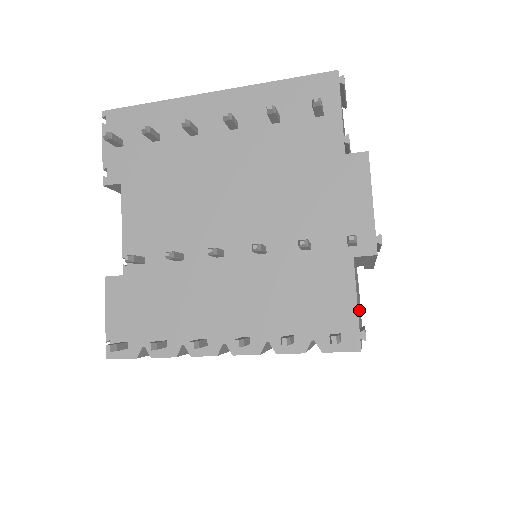
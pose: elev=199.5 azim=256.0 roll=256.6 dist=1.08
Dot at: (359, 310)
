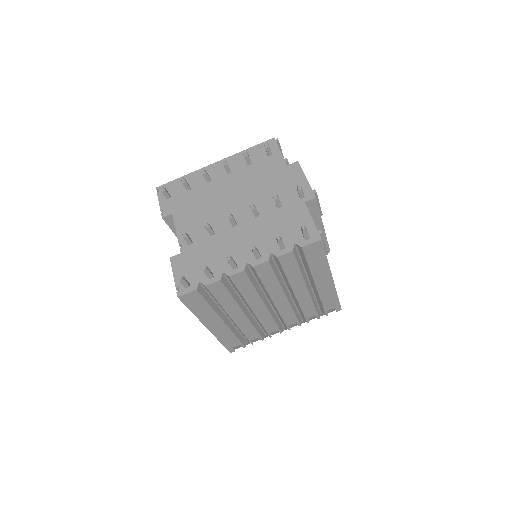
Dot at: occluded
